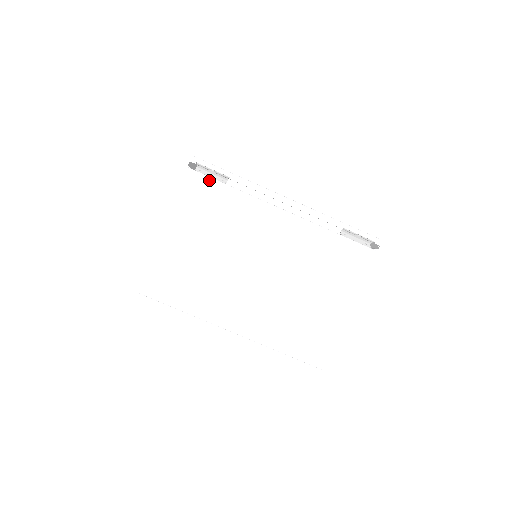
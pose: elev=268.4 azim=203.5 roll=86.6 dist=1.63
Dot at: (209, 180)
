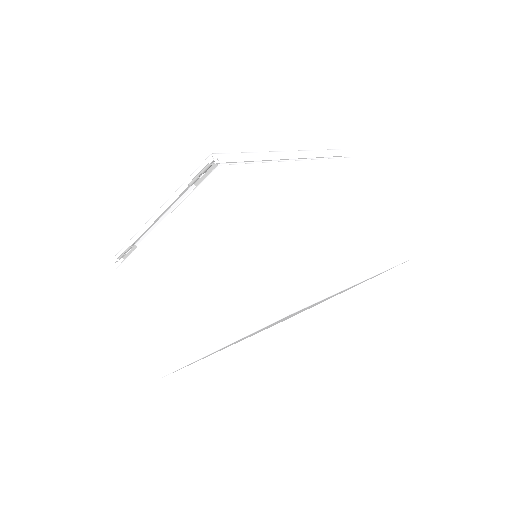
Dot at: (126, 261)
